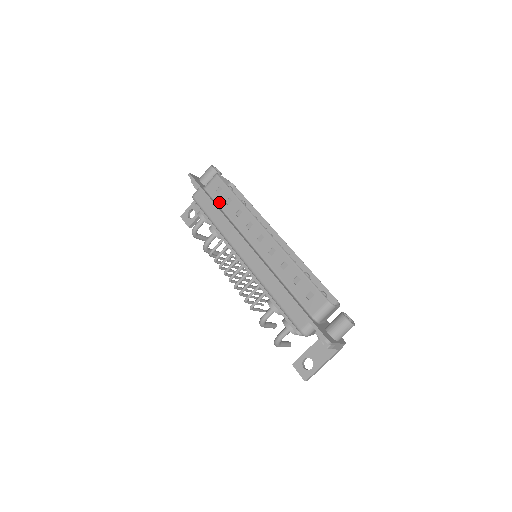
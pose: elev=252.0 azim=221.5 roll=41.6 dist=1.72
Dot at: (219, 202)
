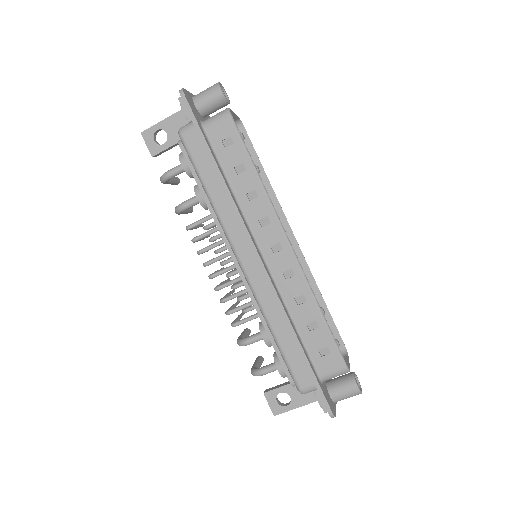
Dot at: (224, 163)
